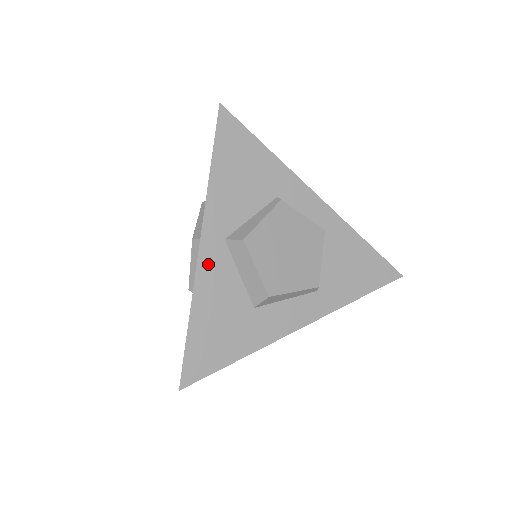
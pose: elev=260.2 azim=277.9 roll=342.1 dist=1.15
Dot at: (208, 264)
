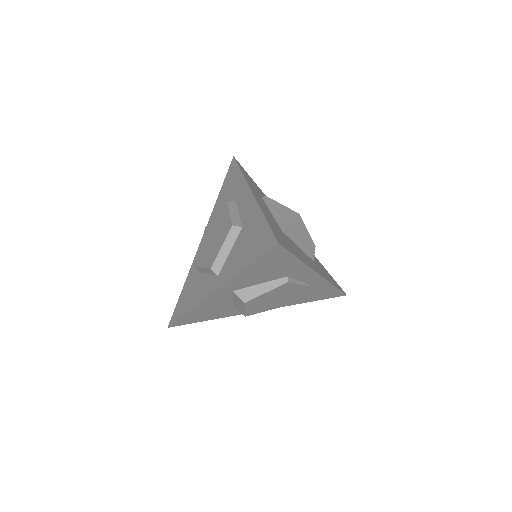
Dot at: (214, 298)
